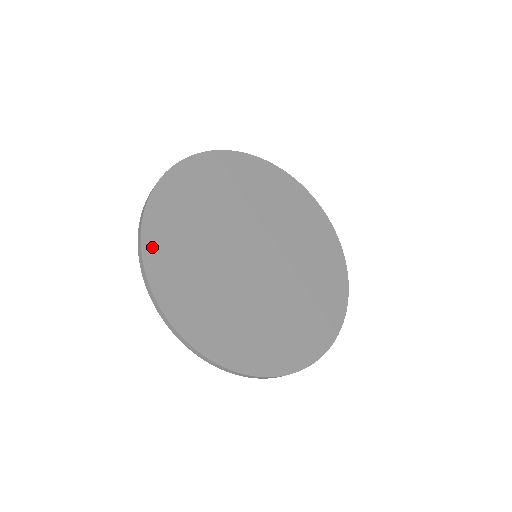
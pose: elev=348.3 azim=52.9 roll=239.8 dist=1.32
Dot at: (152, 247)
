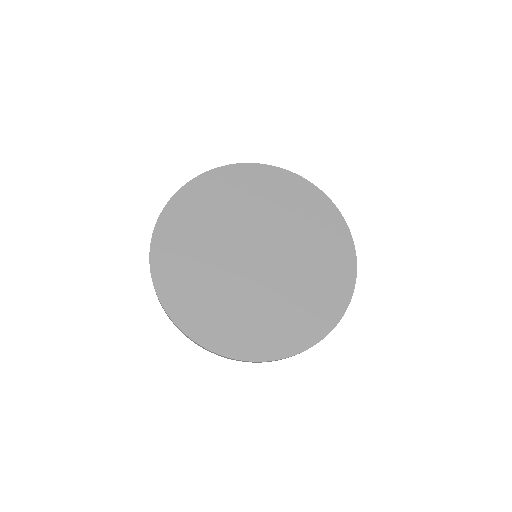
Dot at: (177, 312)
